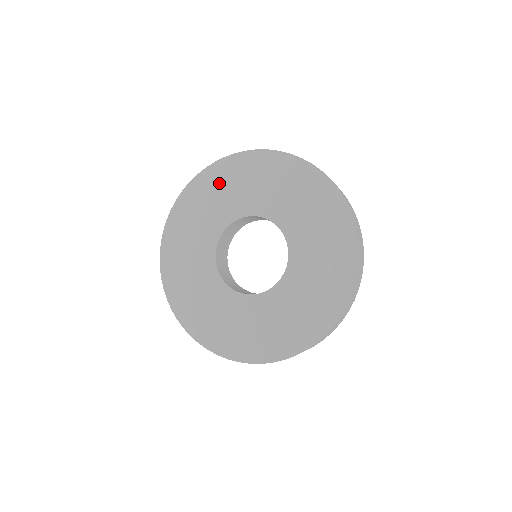
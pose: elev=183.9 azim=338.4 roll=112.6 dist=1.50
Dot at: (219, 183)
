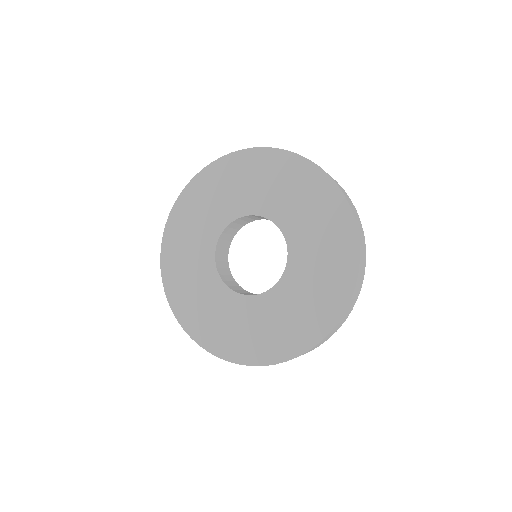
Dot at: (184, 225)
